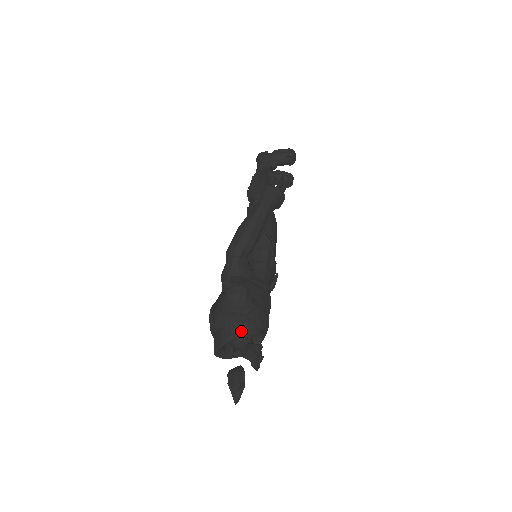
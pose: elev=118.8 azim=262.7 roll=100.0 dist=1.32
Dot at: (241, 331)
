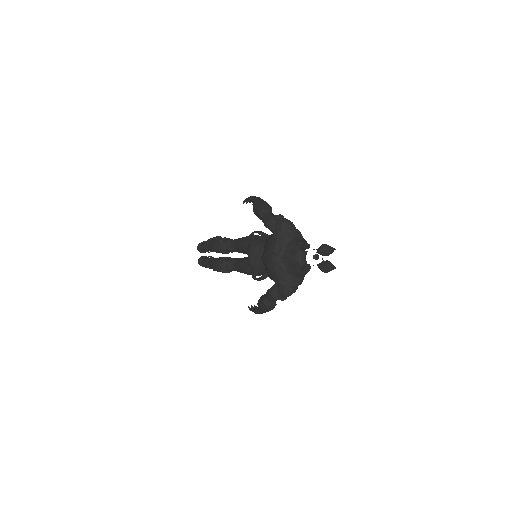
Dot at: (302, 240)
